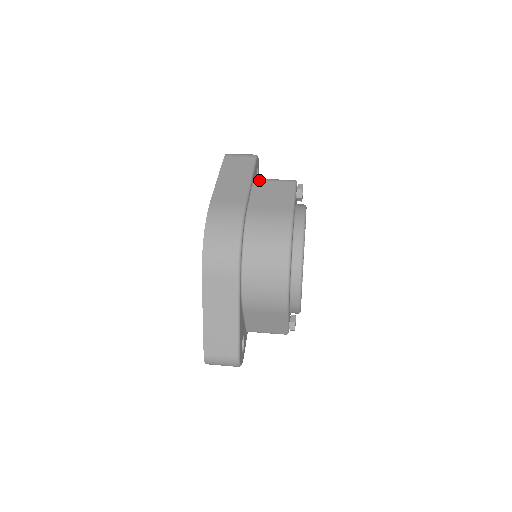
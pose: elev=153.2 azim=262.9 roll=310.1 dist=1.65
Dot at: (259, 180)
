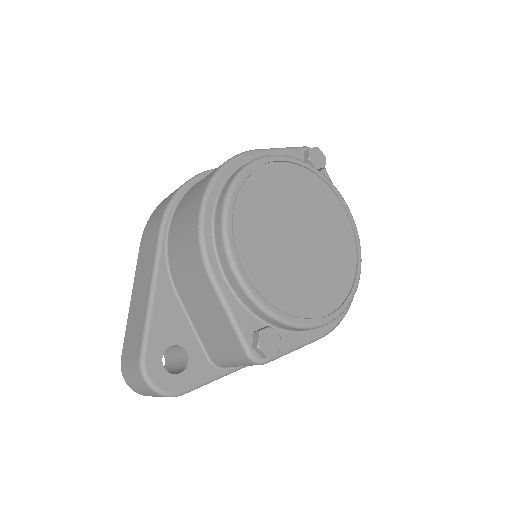
Dot at: occluded
